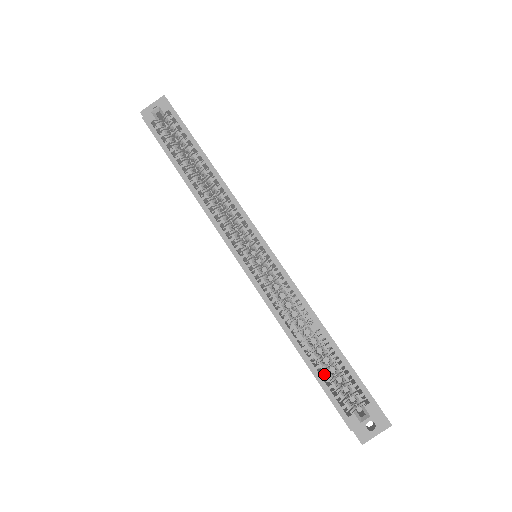
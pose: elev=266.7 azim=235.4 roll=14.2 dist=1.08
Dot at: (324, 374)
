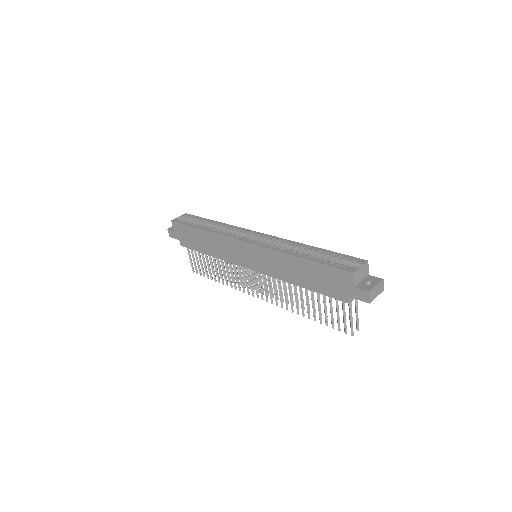
Dot at: (322, 261)
